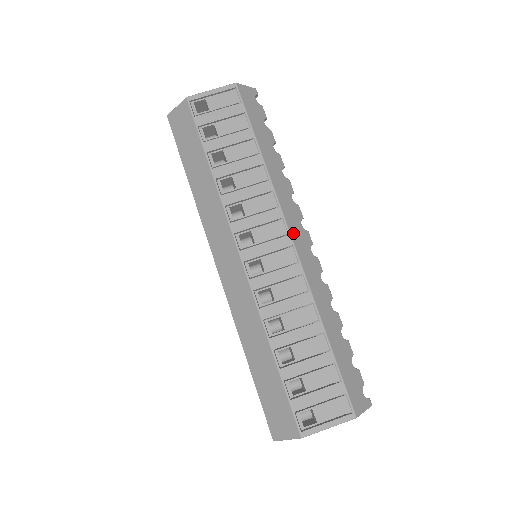
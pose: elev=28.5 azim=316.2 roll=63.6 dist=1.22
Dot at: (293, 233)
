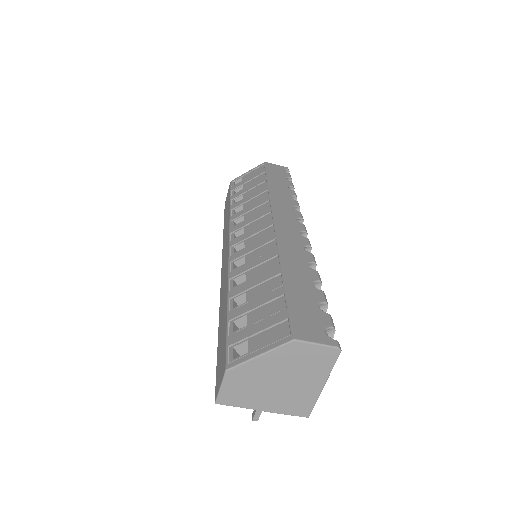
Dot at: (279, 219)
